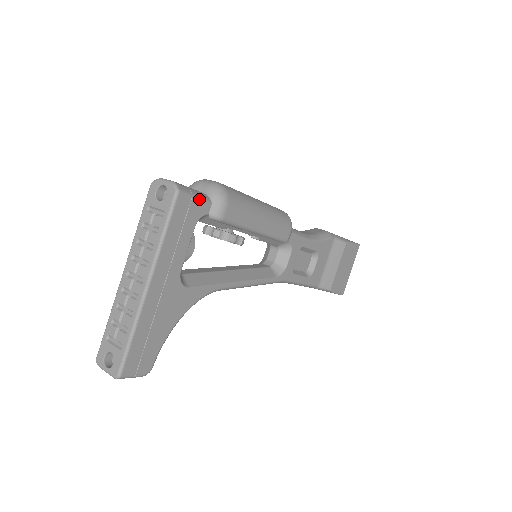
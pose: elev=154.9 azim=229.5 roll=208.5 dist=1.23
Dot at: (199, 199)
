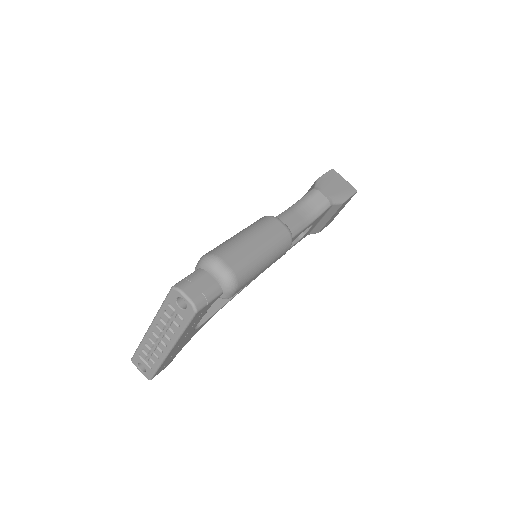
Dot at: (213, 300)
